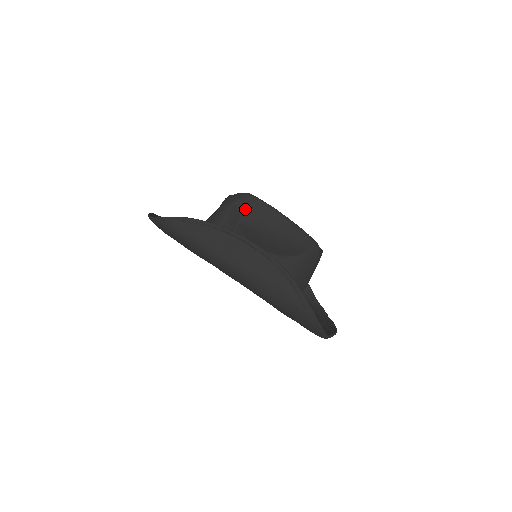
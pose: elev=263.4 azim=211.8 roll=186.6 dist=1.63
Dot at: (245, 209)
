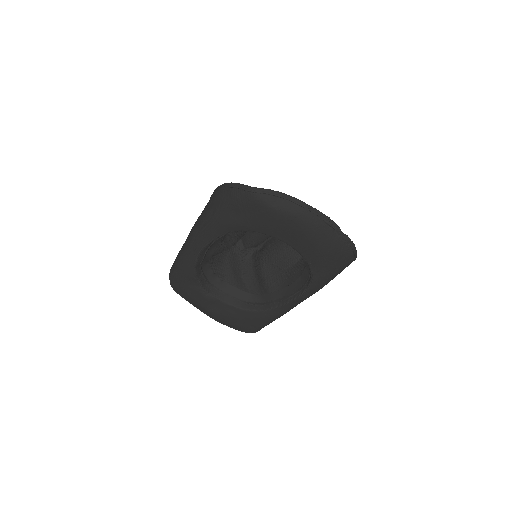
Dot at: occluded
